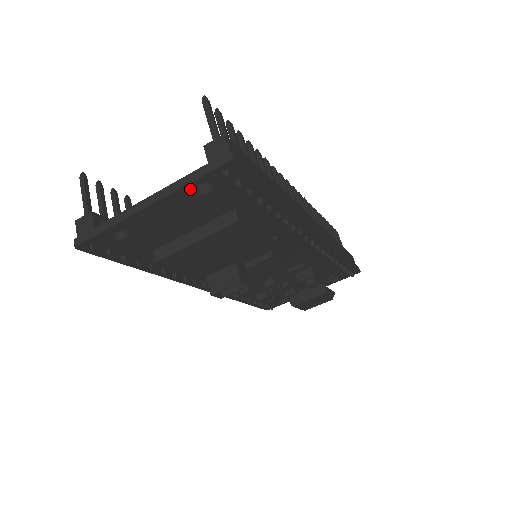
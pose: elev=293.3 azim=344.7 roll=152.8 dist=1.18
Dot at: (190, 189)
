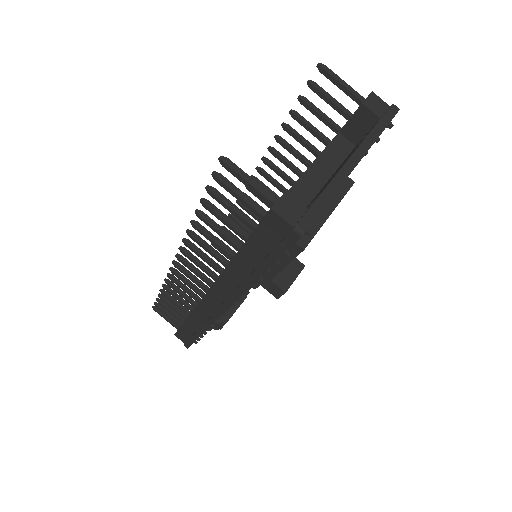
Dot at: occluded
